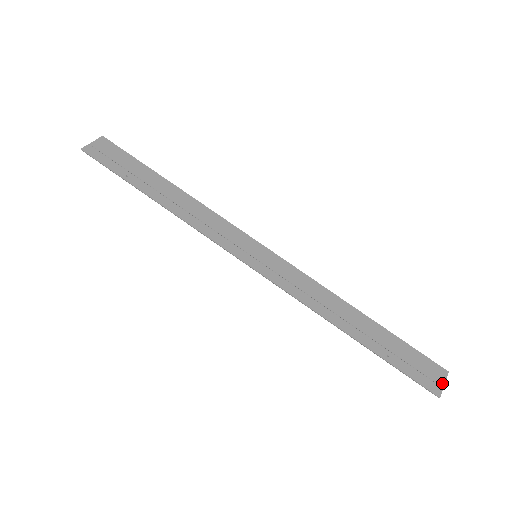
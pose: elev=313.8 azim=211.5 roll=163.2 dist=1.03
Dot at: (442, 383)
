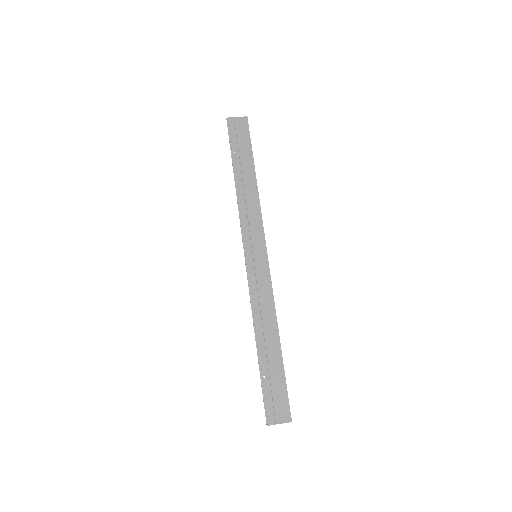
Dot at: (279, 422)
